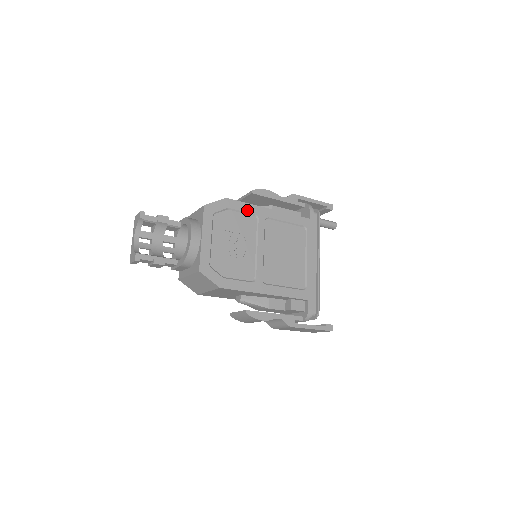
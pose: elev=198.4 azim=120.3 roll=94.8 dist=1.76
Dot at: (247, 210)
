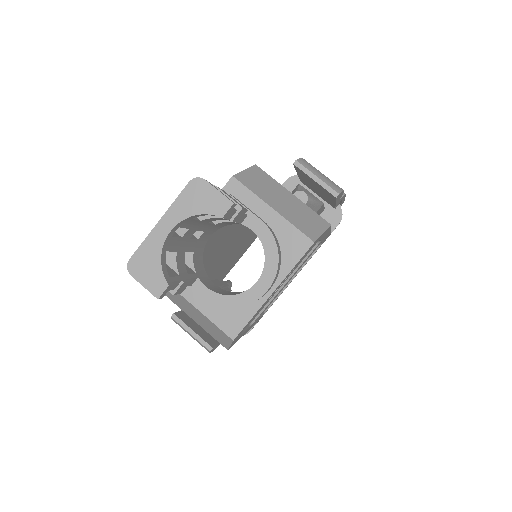
Dot at: (323, 237)
